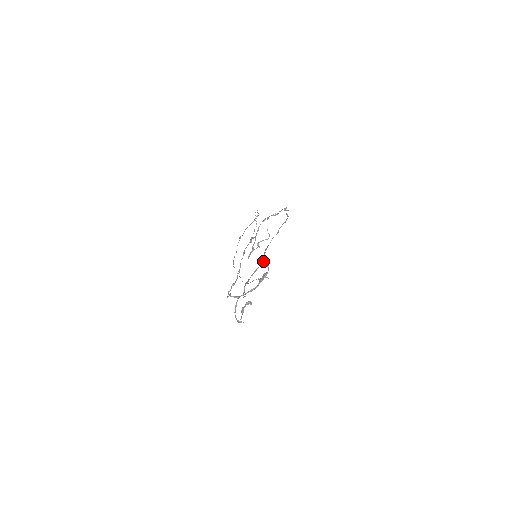
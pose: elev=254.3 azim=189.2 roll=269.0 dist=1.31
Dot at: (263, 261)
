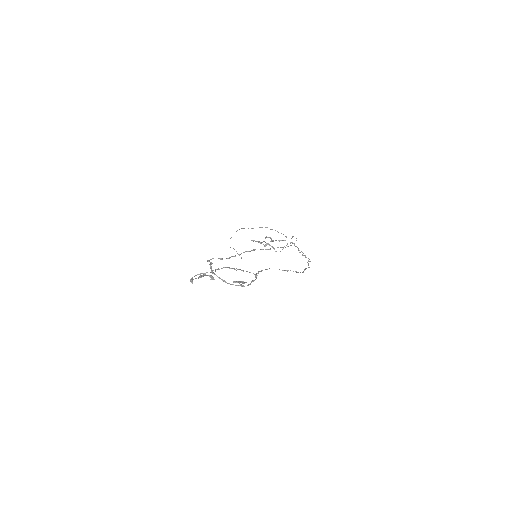
Dot at: (254, 274)
